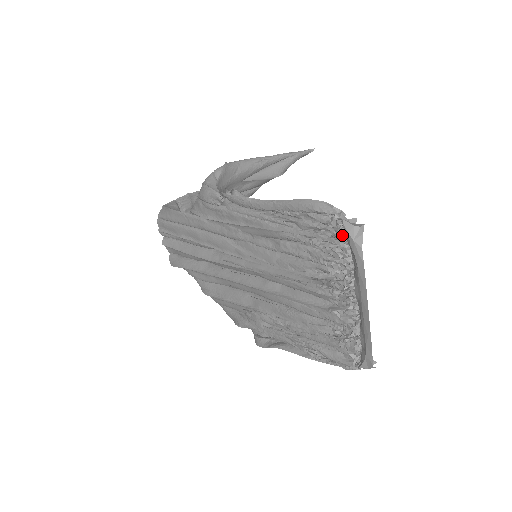
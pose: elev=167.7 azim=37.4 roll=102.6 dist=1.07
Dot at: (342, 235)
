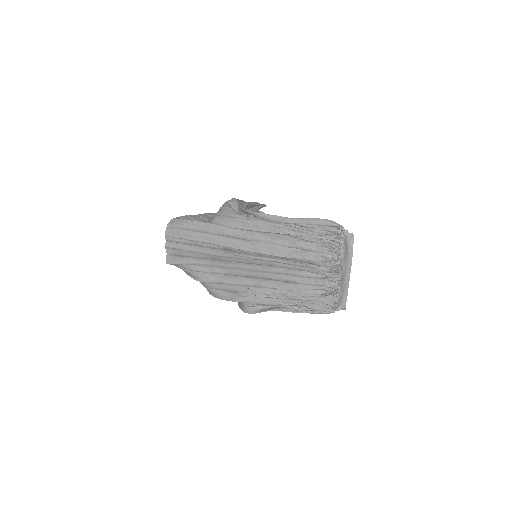
Dot at: (342, 237)
